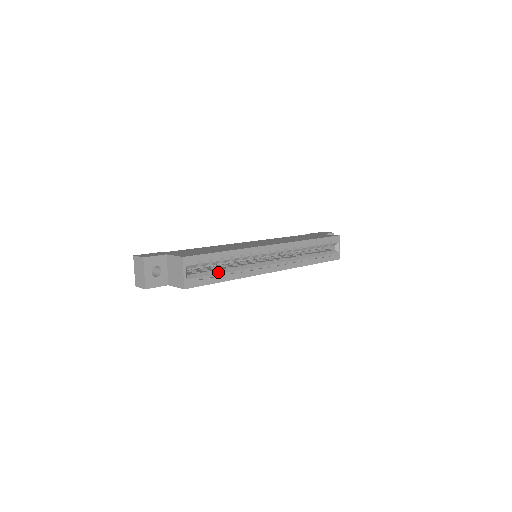
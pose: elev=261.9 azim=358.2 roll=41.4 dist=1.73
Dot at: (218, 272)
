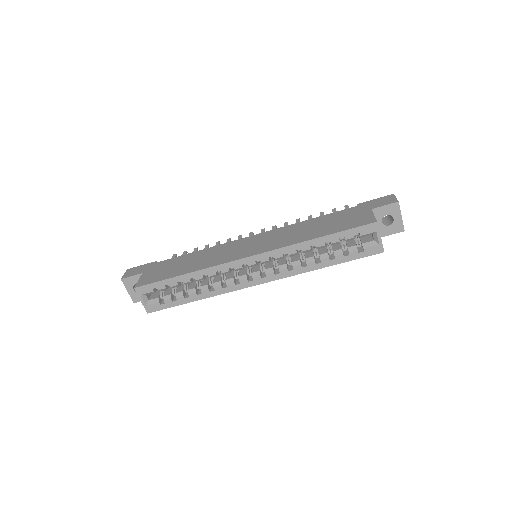
Dot at: (181, 294)
